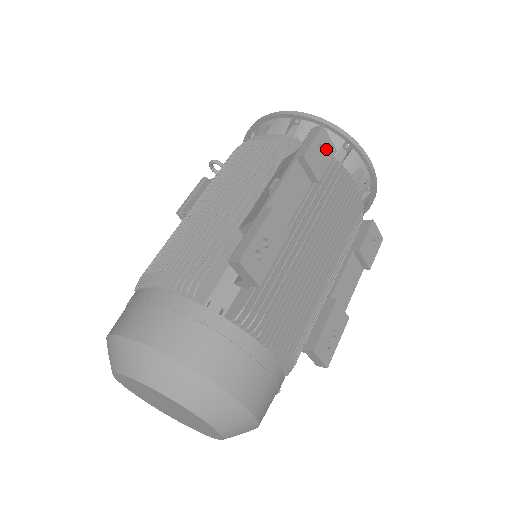
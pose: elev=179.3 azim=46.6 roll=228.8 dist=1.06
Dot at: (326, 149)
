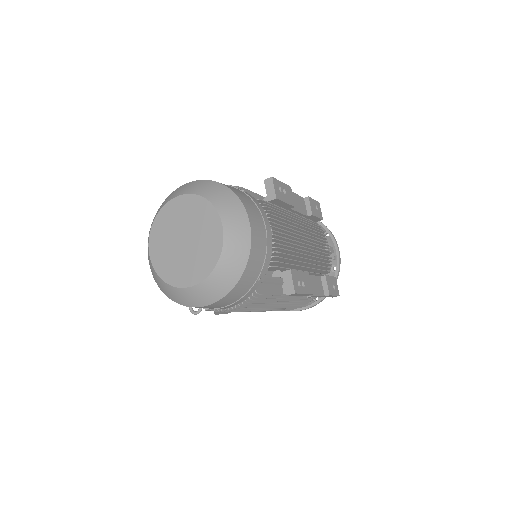
Dot at: (318, 211)
